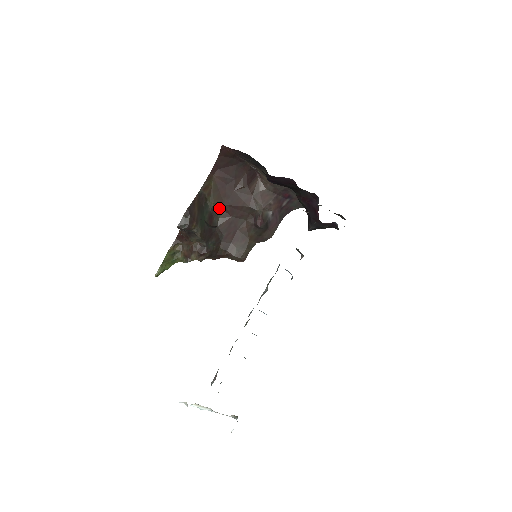
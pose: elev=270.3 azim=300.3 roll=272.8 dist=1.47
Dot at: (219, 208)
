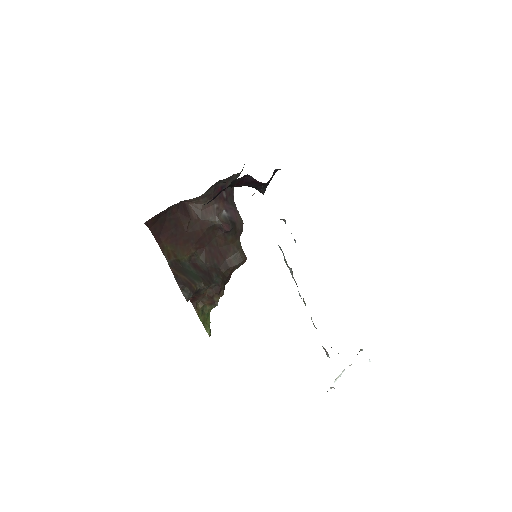
Dot at: (191, 254)
